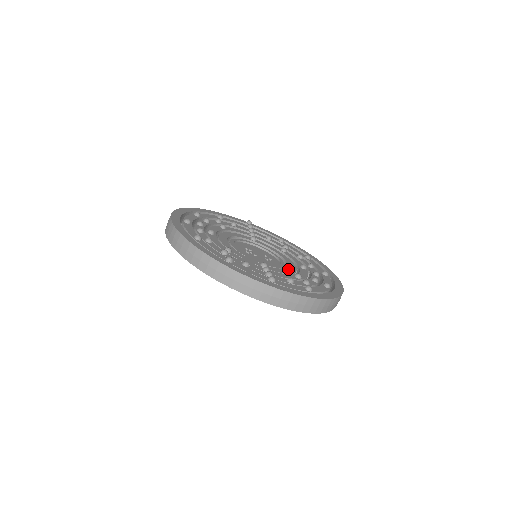
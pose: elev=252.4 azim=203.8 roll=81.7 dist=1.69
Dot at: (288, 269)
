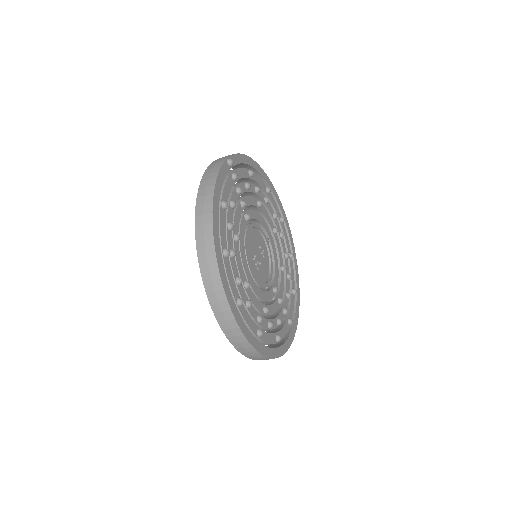
Dot at: (275, 258)
